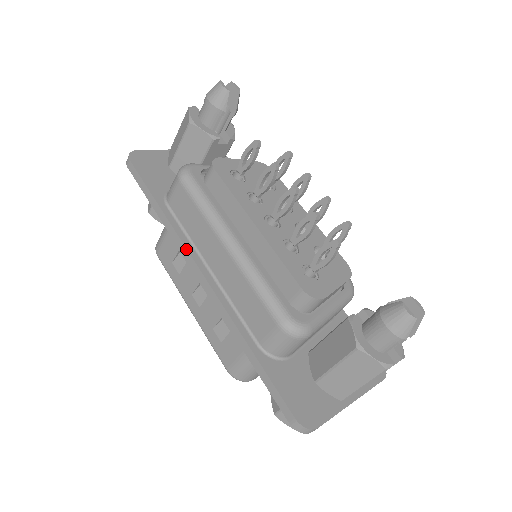
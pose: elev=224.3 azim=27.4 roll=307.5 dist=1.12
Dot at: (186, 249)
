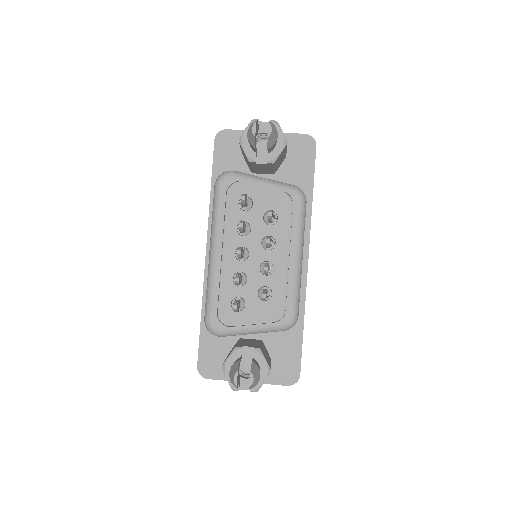
Dot at: (207, 230)
